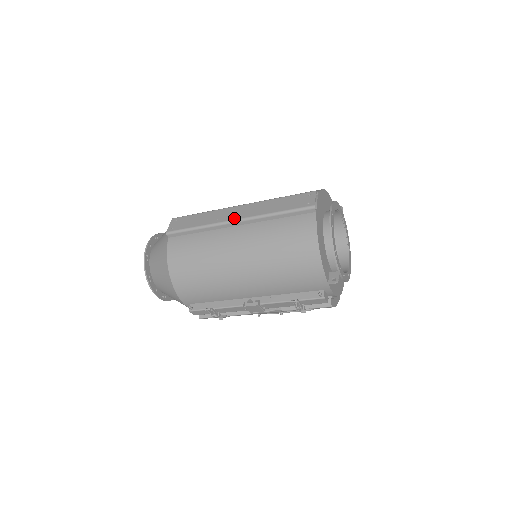
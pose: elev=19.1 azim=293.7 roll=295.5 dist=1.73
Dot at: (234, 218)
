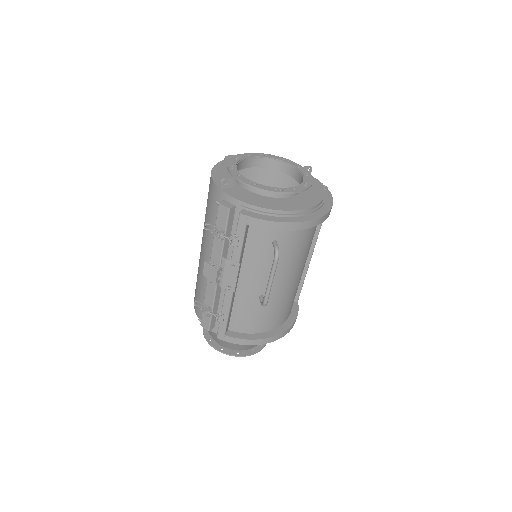
Dot at: occluded
